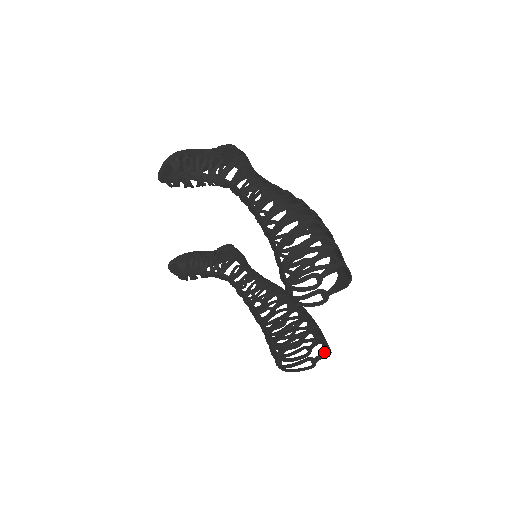
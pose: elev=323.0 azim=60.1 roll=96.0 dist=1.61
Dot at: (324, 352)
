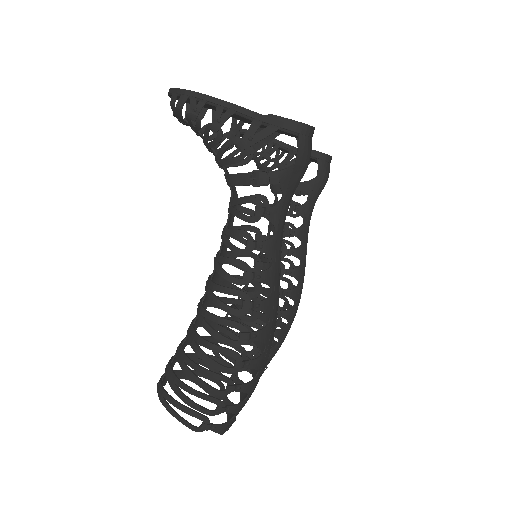
Dot at: occluded
